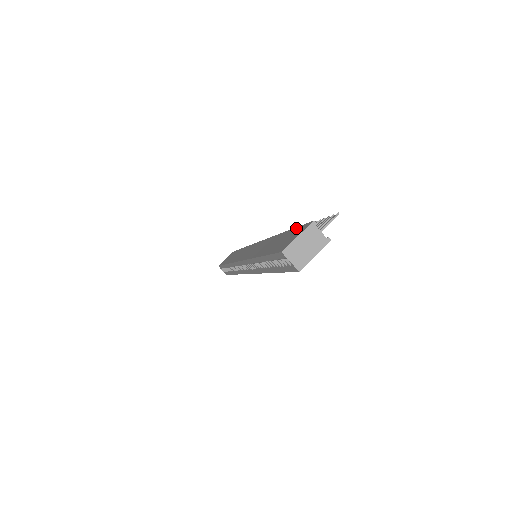
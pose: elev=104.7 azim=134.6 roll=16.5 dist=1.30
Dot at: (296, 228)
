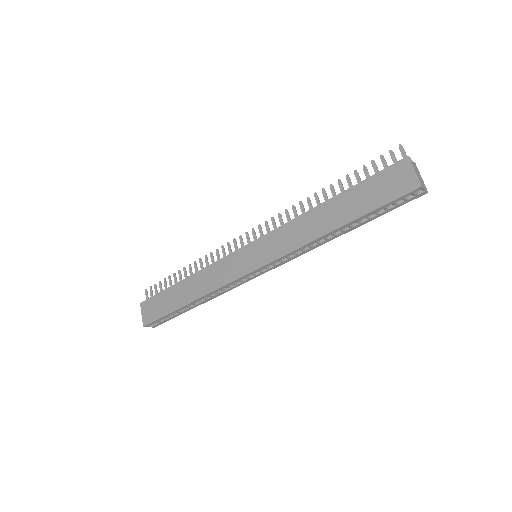
Dot at: (372, 178)
